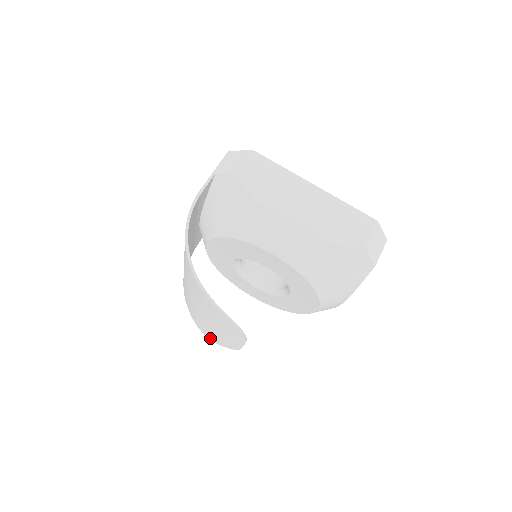
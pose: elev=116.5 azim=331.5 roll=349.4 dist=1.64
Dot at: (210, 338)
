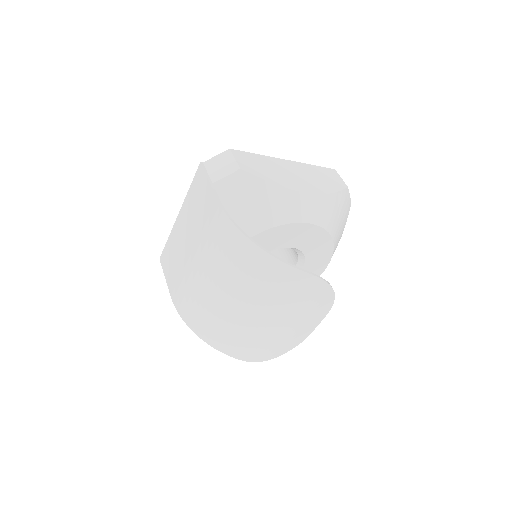
Dot at: (264, 358)
